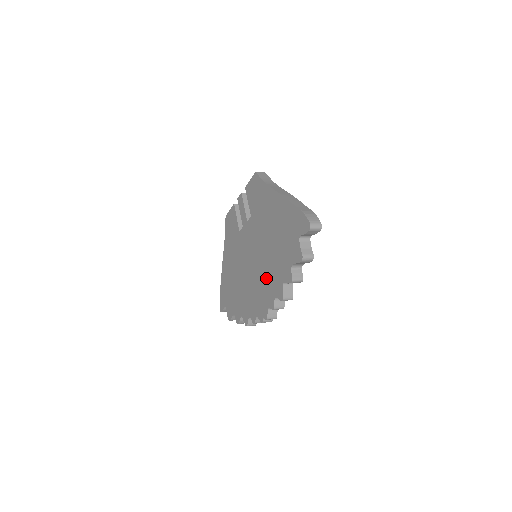
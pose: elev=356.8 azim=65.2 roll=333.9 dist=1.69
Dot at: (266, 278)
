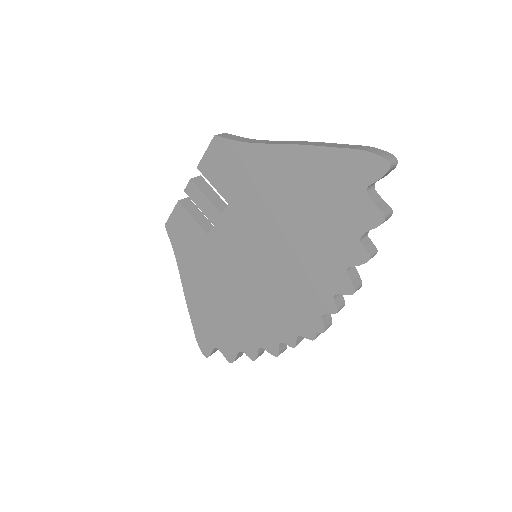
Dot at: (301, 276)
